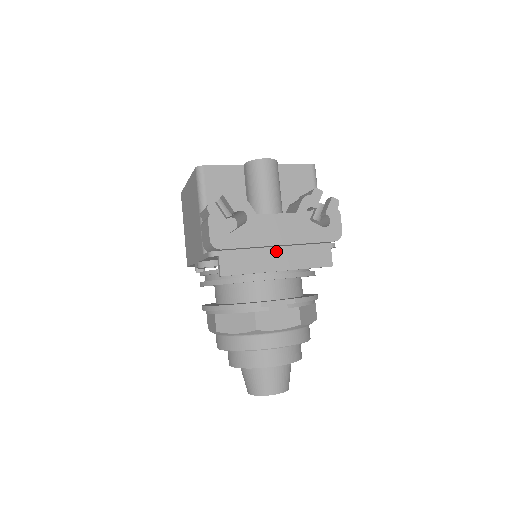
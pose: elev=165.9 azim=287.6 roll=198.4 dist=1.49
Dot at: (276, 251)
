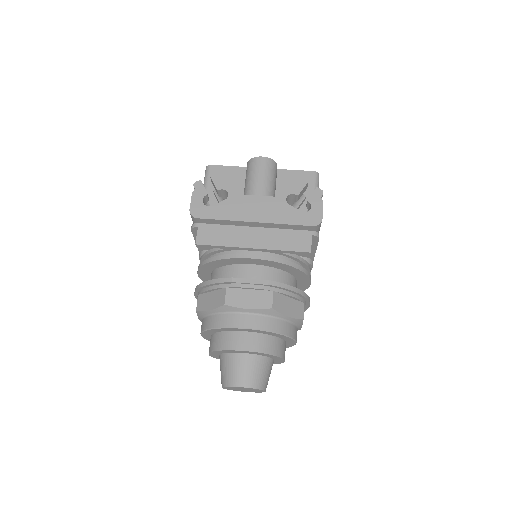
Dot at: (254, 231)
